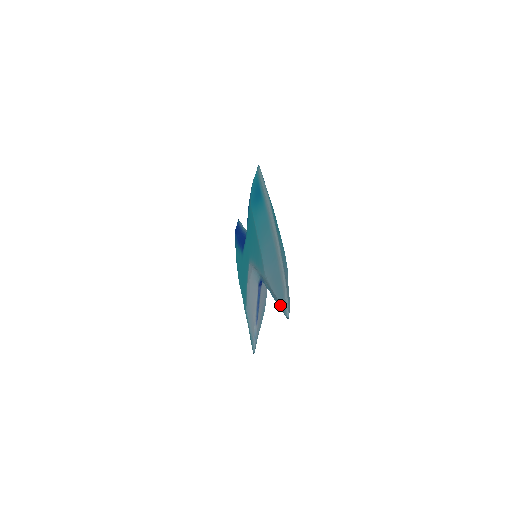
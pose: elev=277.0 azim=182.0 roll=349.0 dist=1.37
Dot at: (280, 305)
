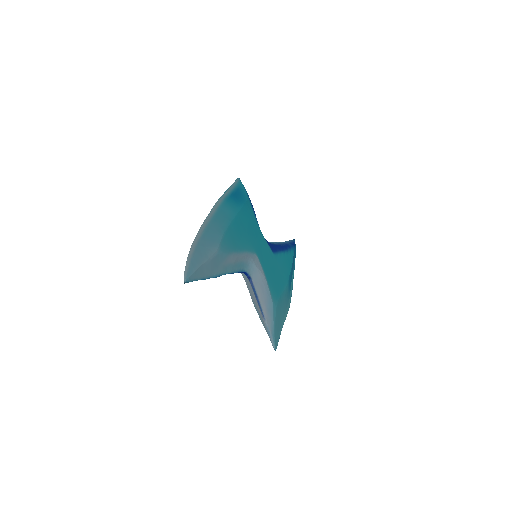
Dot at: occluded
